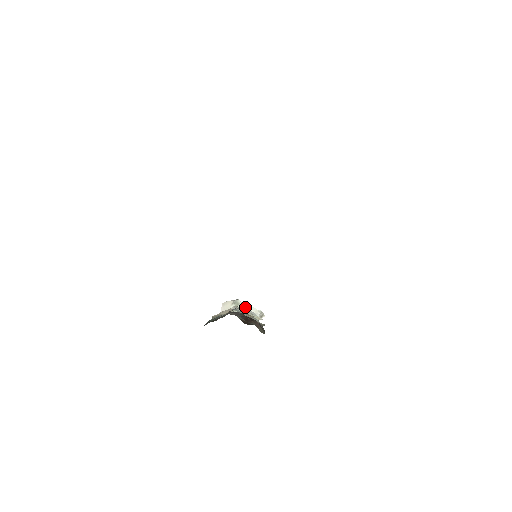
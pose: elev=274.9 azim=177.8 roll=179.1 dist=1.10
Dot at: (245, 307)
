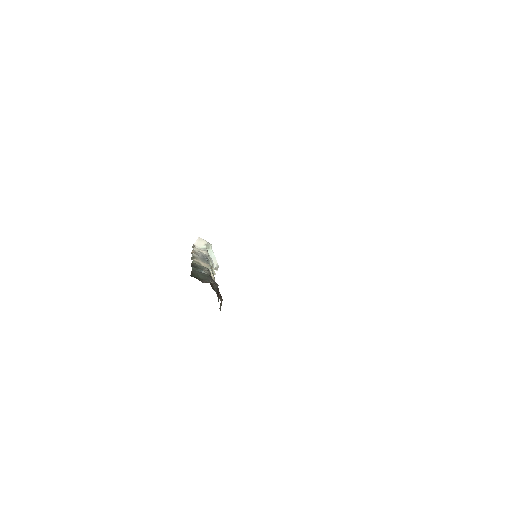
Dot at: (211, 254)
